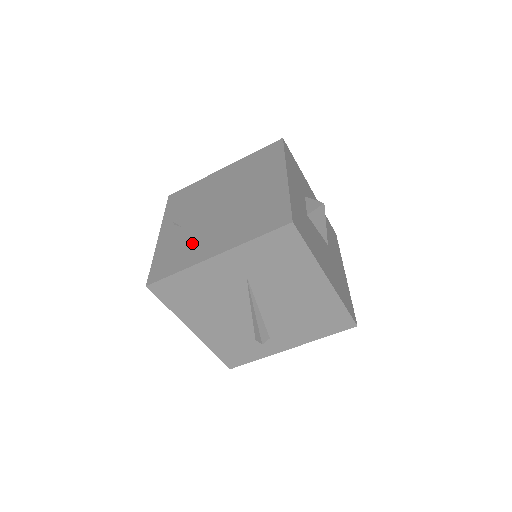
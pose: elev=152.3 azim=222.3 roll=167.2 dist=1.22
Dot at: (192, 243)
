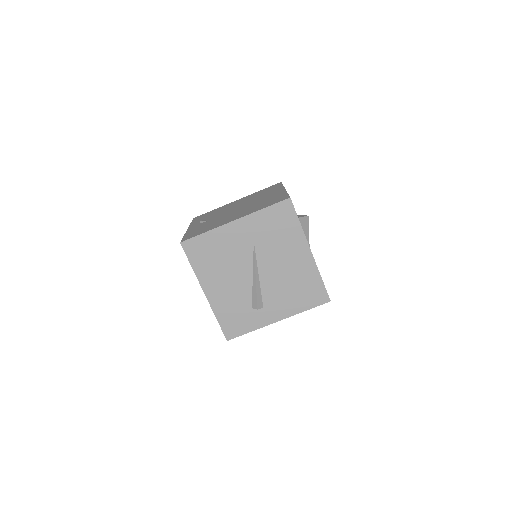
Dot at: (216, 222)
